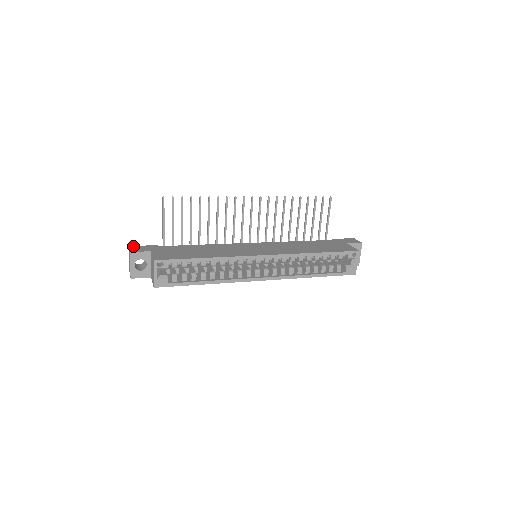
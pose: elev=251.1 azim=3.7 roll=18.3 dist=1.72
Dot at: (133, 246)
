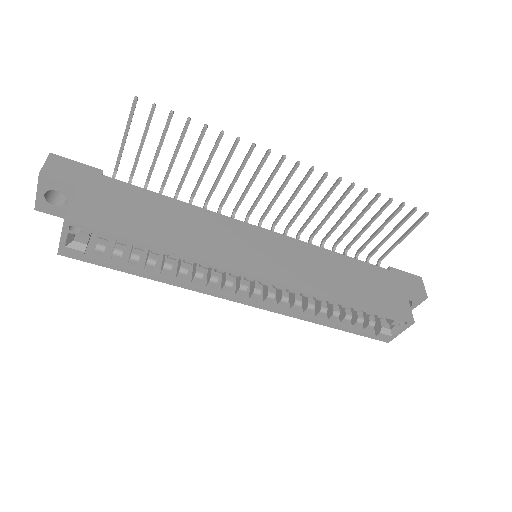
Dot at: (57, 156)
